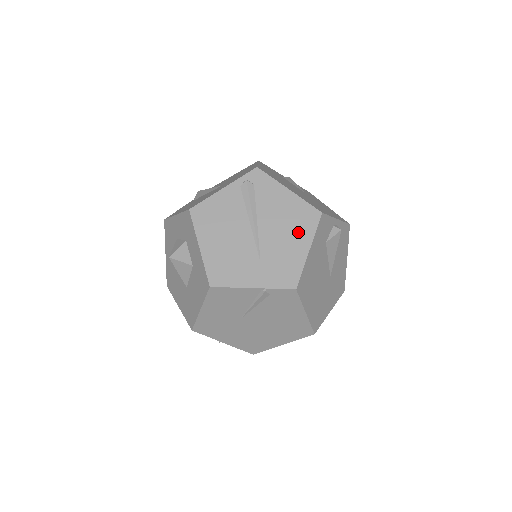
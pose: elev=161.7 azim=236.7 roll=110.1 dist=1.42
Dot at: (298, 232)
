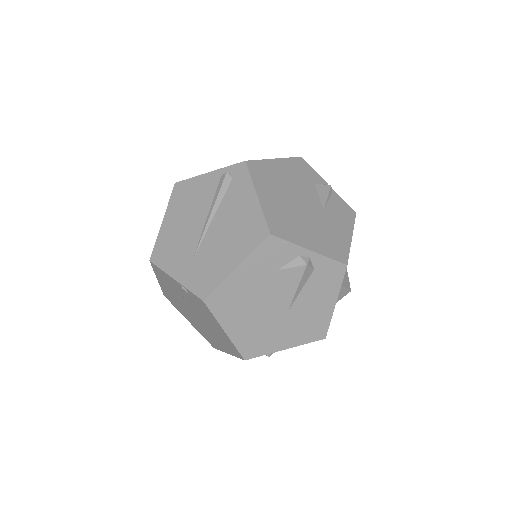
Dot at: (238, 244)
